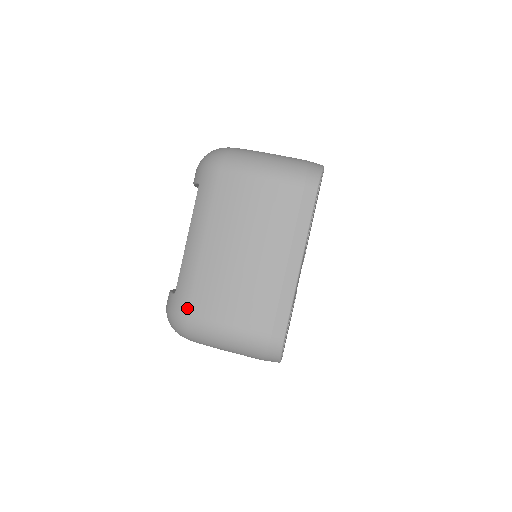
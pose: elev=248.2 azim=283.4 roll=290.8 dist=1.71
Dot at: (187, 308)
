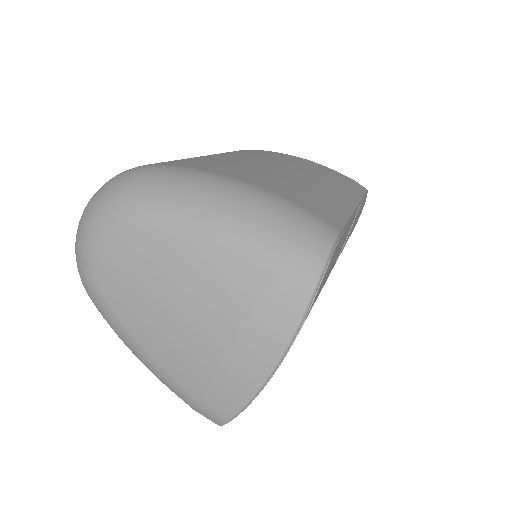
Dot at: (161, 163)
